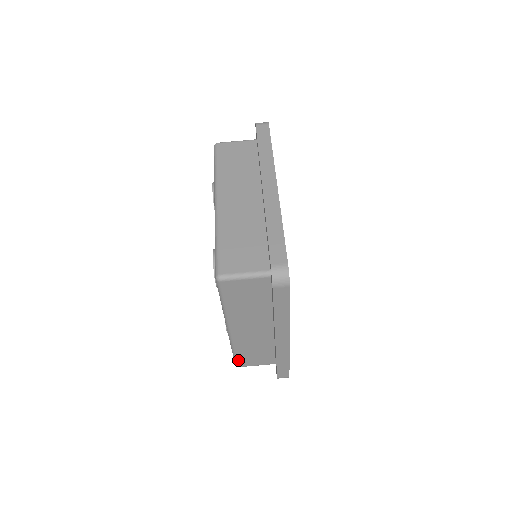
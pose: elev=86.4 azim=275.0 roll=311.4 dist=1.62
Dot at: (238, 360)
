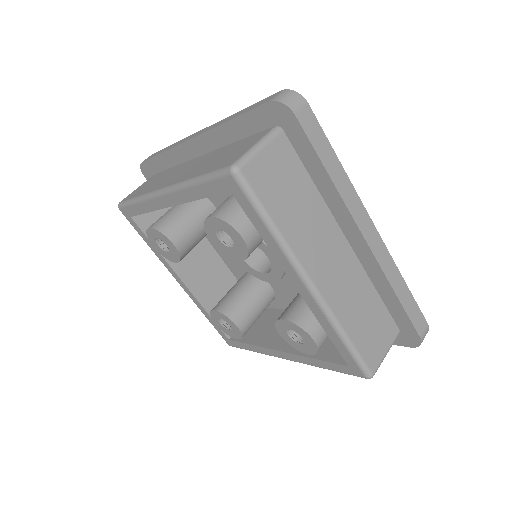
Dot at: (362, 357)
